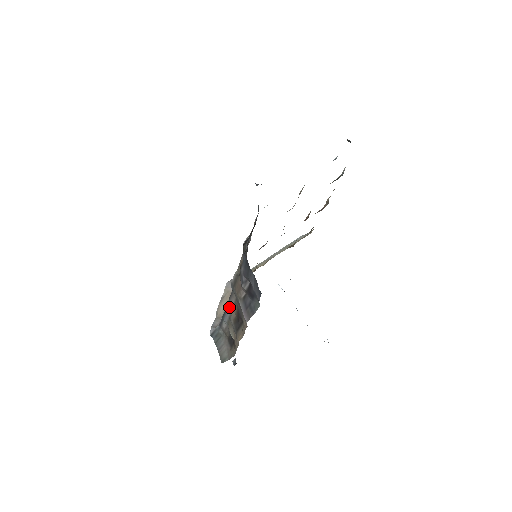
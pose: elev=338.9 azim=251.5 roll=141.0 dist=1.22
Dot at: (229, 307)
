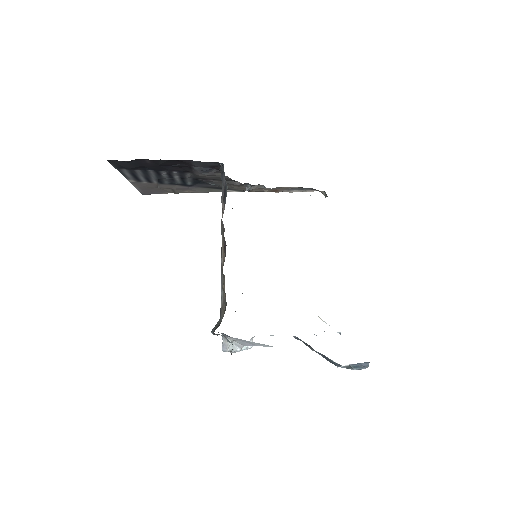
Dot at: (221, 262)
